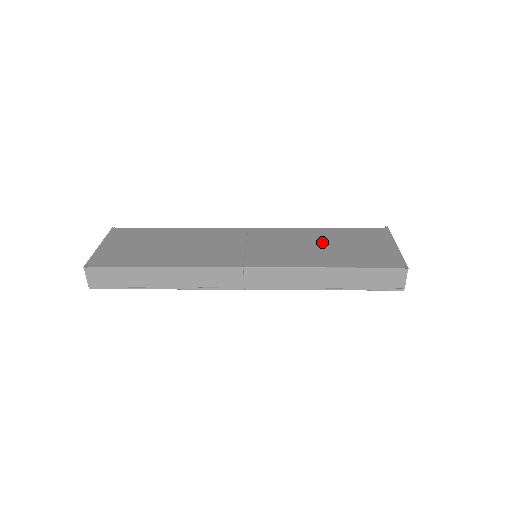
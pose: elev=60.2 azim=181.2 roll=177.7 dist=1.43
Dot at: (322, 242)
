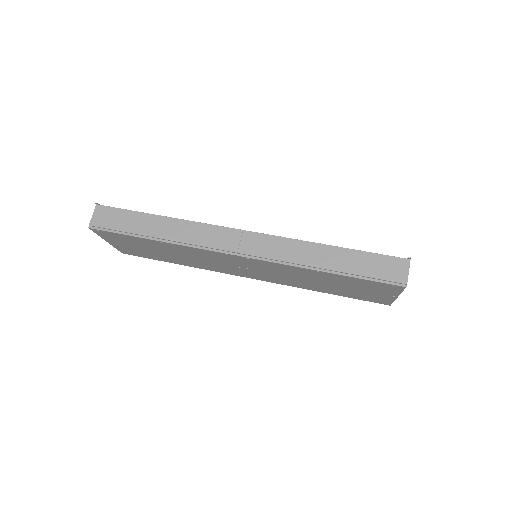
Dot at: occluded
